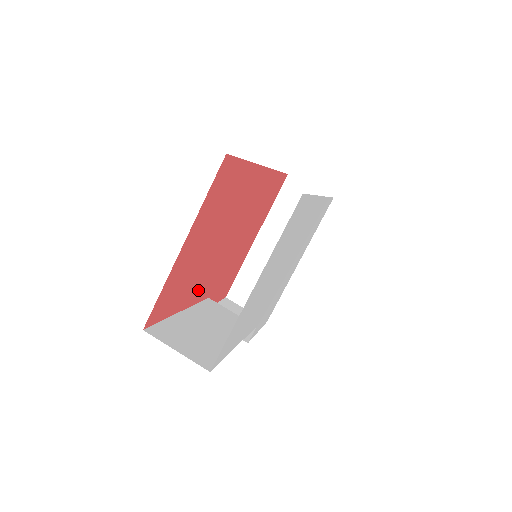
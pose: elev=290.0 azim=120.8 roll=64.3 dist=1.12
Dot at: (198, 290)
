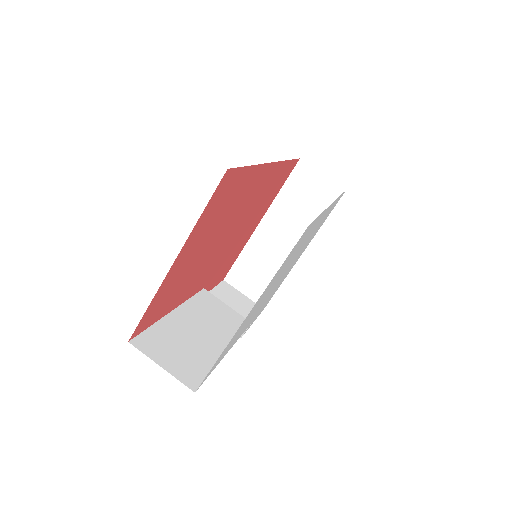
Dot at: (192, 287)
